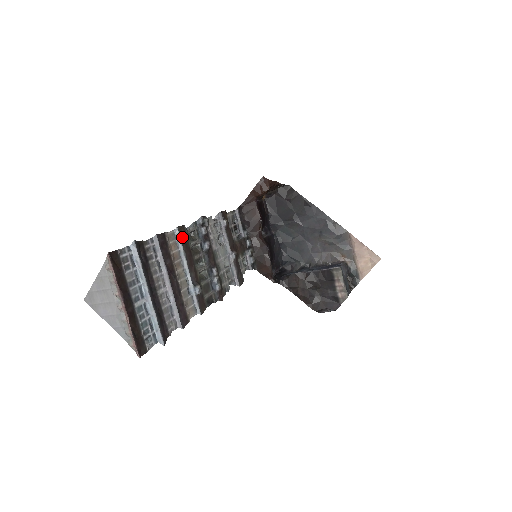
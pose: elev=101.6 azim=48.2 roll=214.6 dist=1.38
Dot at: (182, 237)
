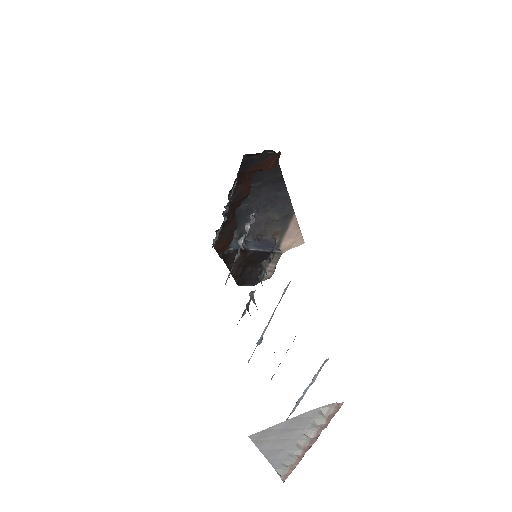
Dot at: occluded
